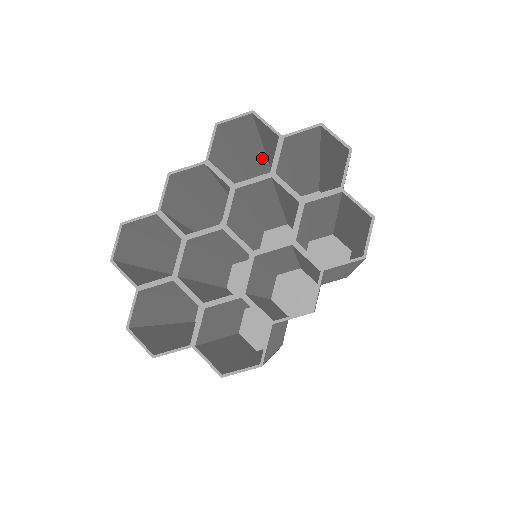
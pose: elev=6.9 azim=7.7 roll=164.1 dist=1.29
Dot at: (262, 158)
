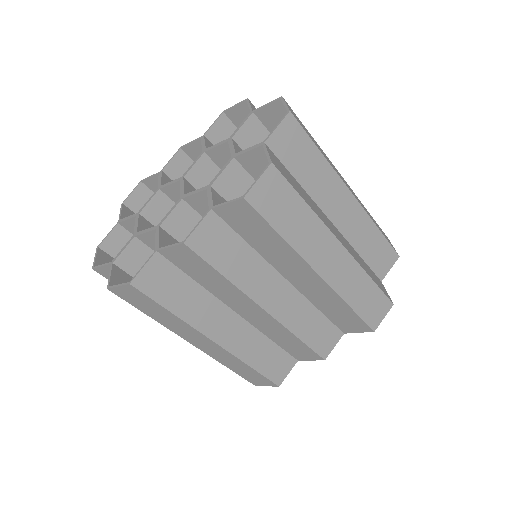
Dot at: occluded
